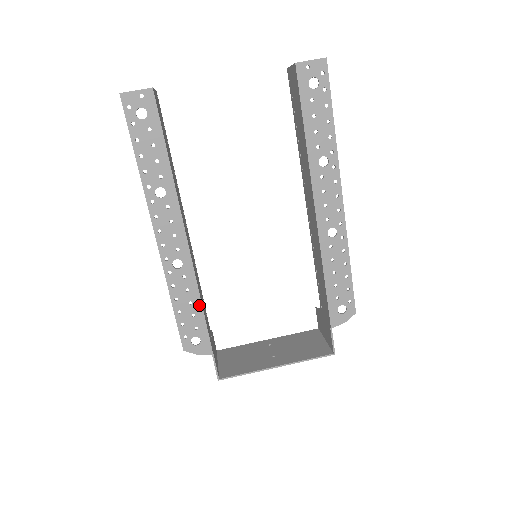
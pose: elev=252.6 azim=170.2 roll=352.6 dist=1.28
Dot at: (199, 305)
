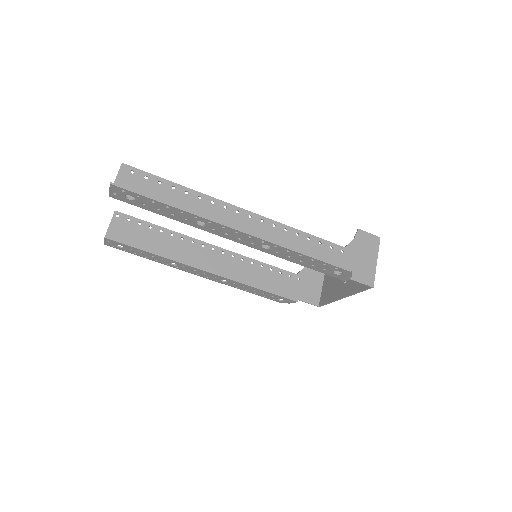
Dot at: (259, 290)
